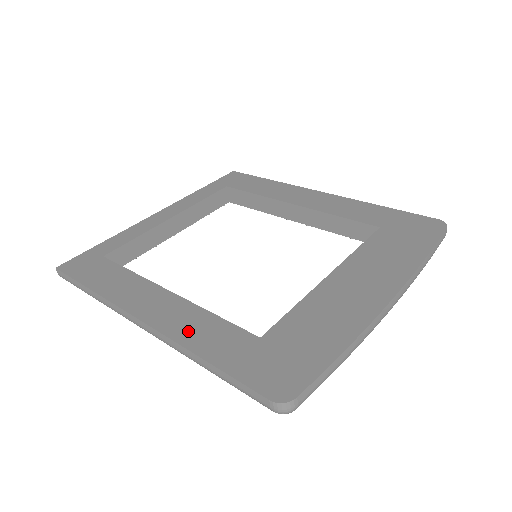
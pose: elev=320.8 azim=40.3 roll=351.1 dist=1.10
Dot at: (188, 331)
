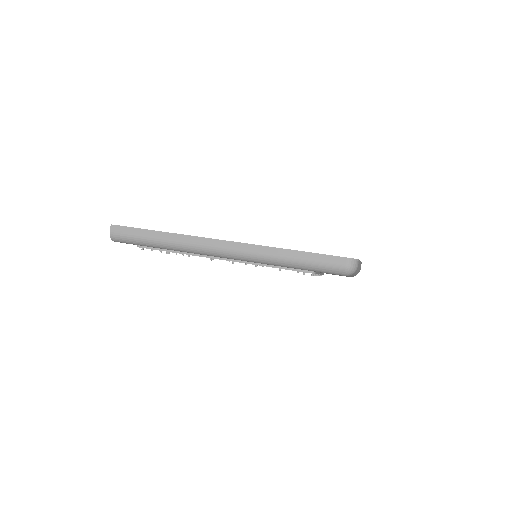
Dot at: occluded
